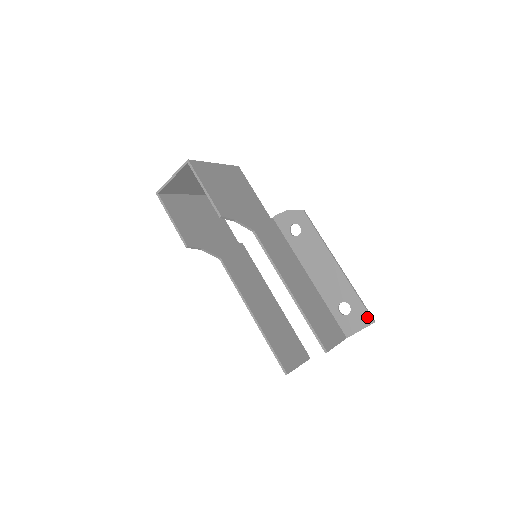
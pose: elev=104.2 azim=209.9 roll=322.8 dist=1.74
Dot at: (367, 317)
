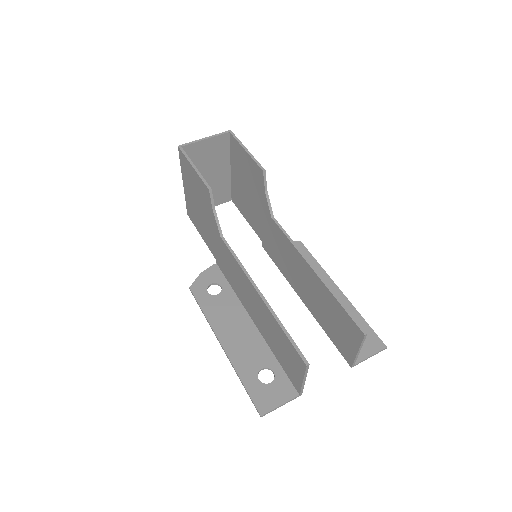
Dot at: (377, 341)
